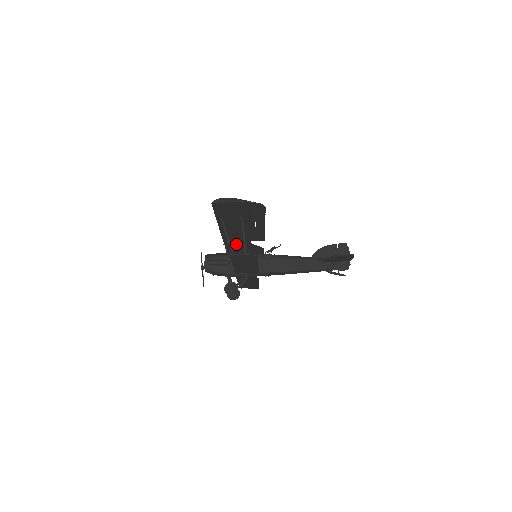
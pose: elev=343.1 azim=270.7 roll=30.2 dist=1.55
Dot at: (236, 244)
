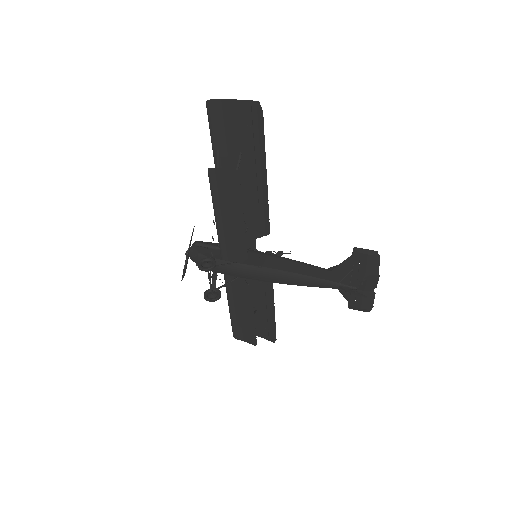
Dot at: occluded
